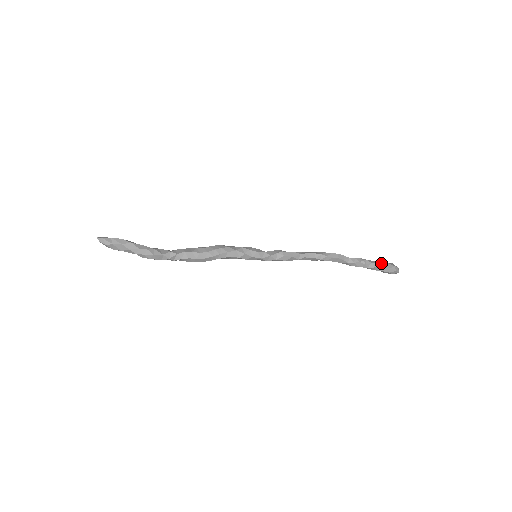
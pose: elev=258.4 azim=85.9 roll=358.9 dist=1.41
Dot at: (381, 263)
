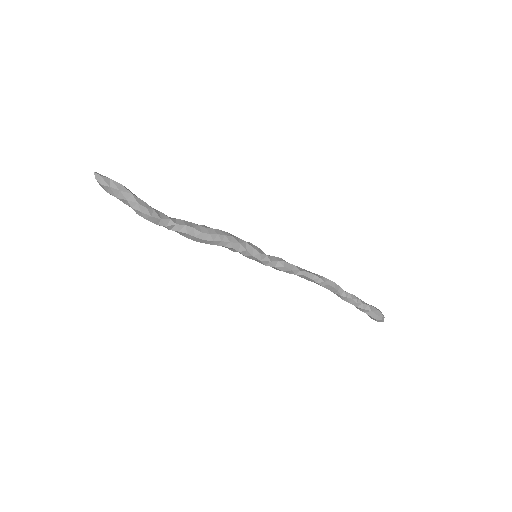
Dot at: (371, 307)
